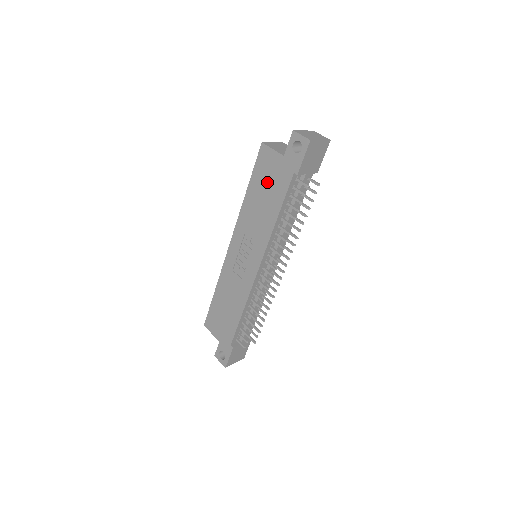
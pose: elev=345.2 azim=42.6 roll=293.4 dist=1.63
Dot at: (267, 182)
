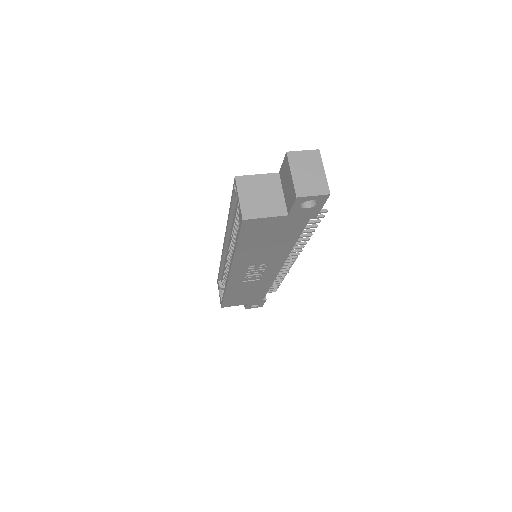
Dot at: (268, 236)
